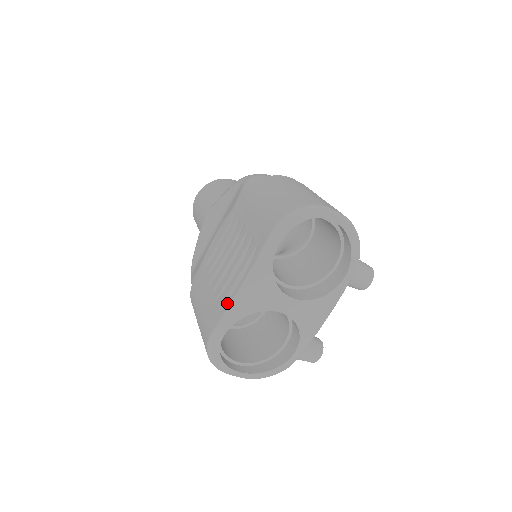
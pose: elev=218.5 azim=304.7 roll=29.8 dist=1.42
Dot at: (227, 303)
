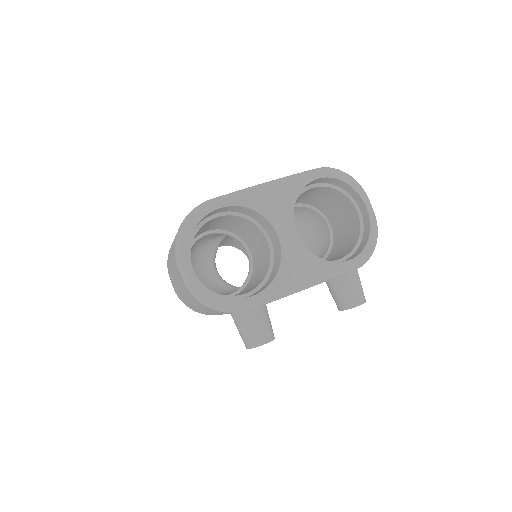
Dot at: occluded
